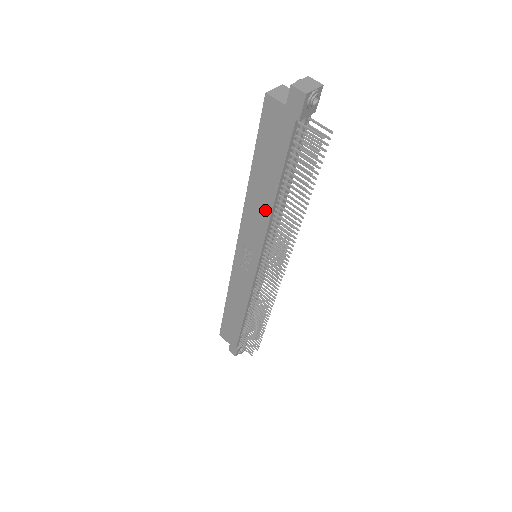
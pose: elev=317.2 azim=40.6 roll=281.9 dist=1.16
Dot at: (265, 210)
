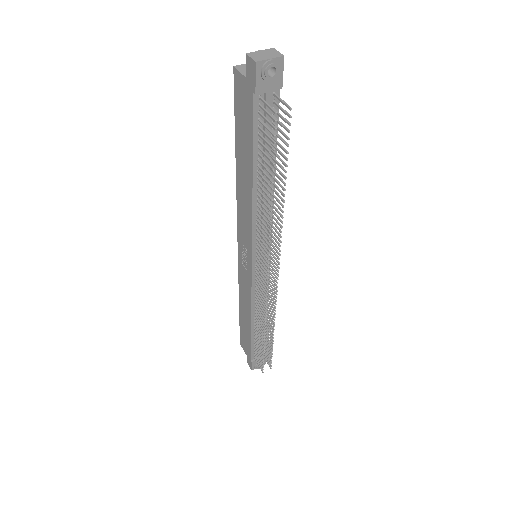
Dot at: (248, 200)
